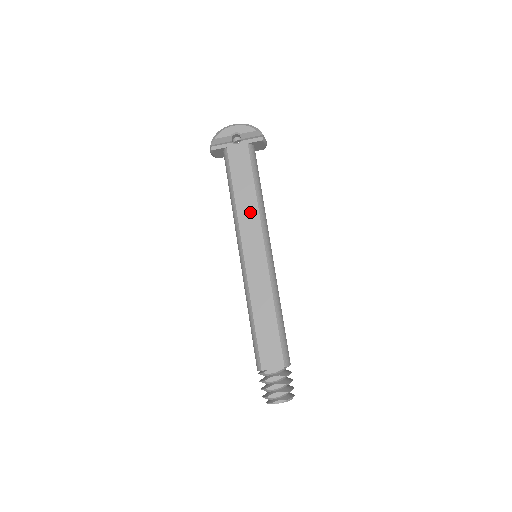
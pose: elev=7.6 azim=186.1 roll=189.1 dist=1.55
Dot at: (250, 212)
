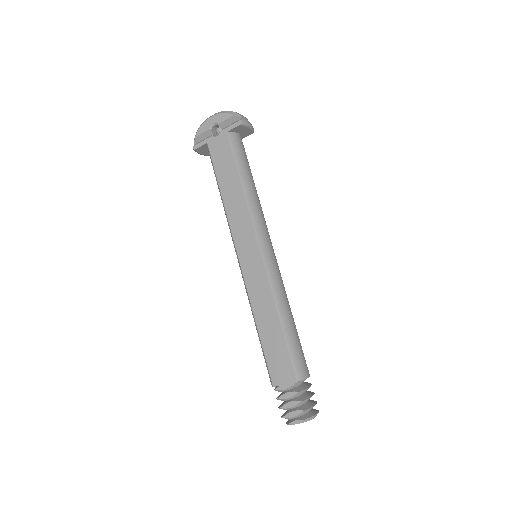
Dot at: (238, 208)
